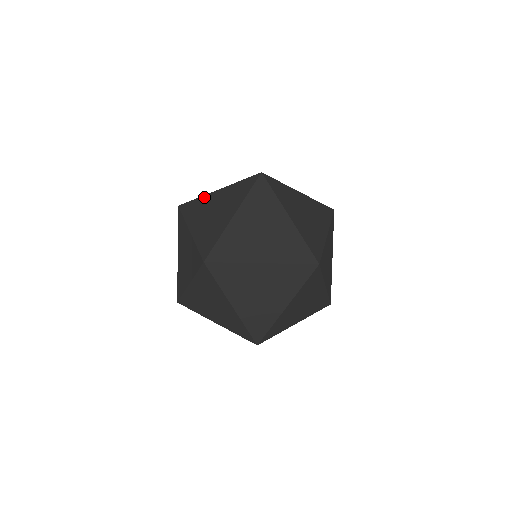
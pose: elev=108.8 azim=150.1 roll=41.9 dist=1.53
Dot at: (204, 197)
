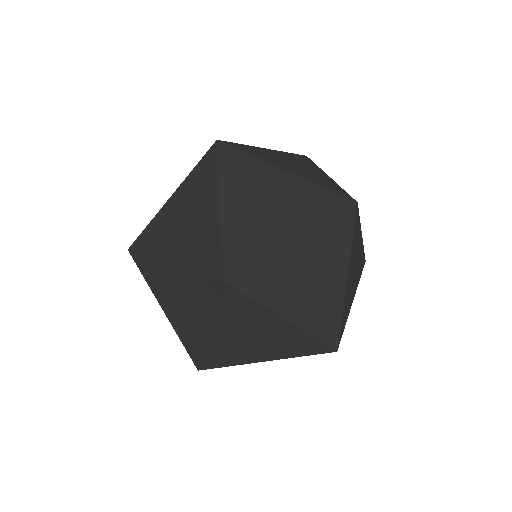
Dot at: (262, 164)
